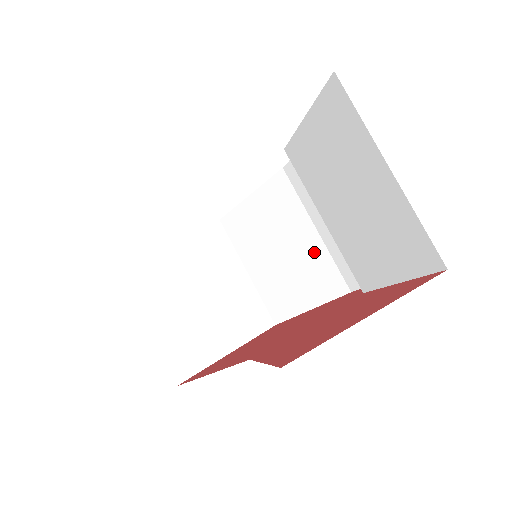
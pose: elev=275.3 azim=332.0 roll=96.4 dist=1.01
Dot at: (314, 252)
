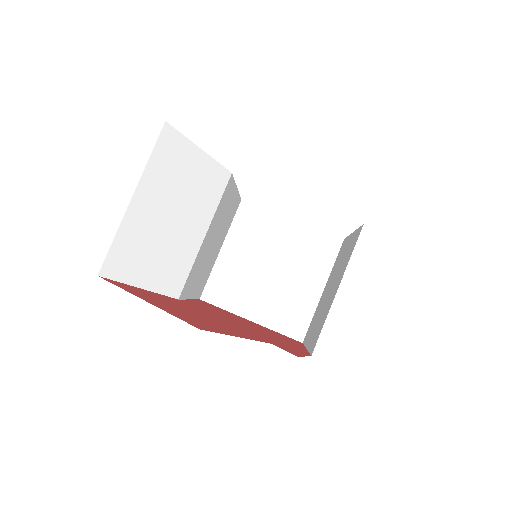
Dot at: (329, 306)
